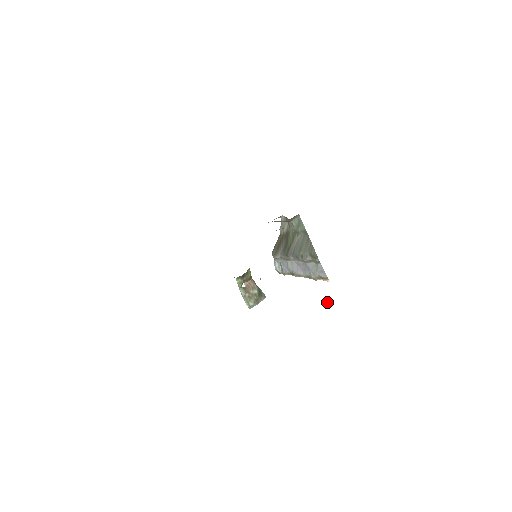
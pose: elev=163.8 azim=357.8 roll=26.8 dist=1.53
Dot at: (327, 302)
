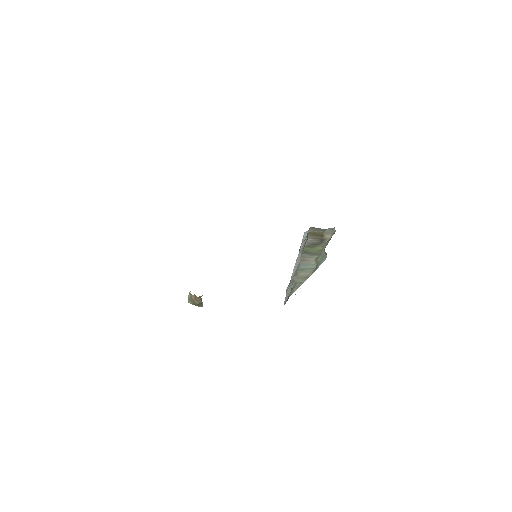
Dot at: (298, 289)
